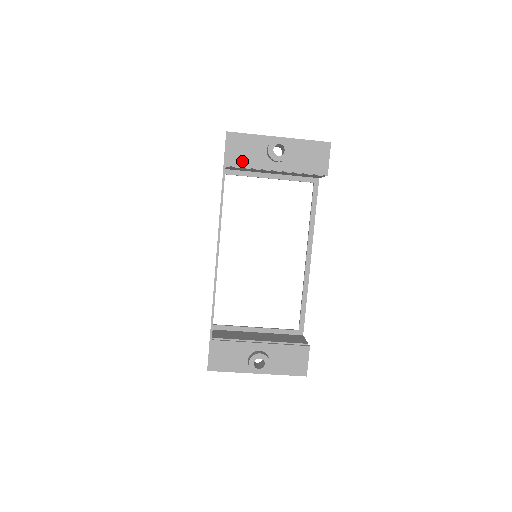
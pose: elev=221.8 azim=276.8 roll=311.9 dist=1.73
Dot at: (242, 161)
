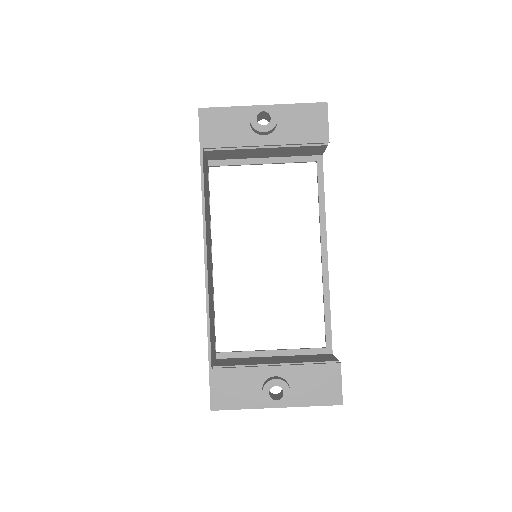
Dot at: (221, 140)
